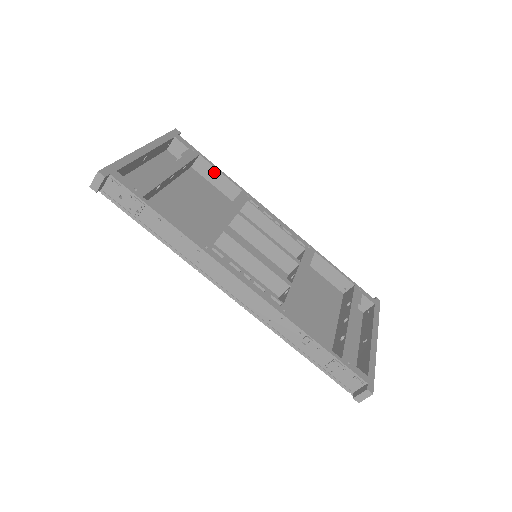
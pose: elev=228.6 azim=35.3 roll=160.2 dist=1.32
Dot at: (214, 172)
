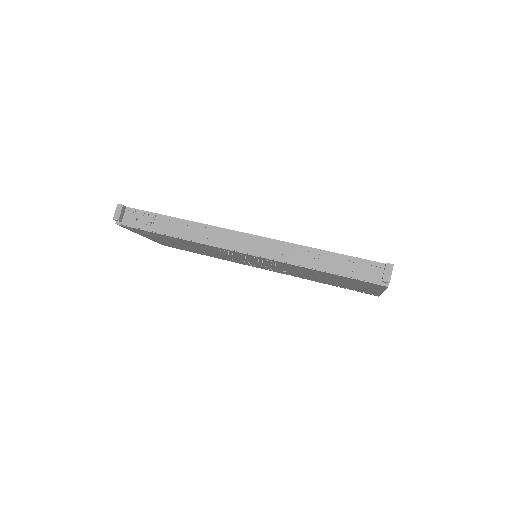
Dot at: occluded
